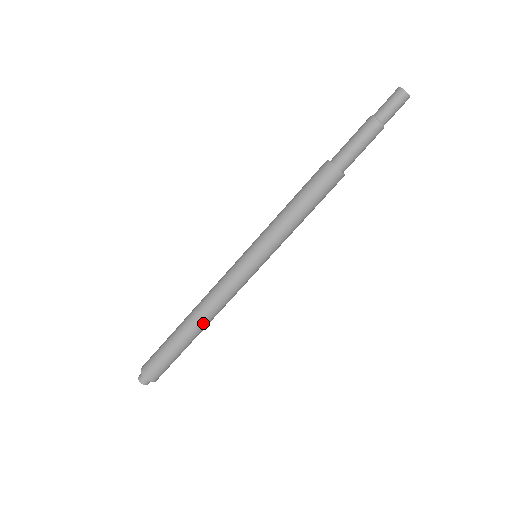
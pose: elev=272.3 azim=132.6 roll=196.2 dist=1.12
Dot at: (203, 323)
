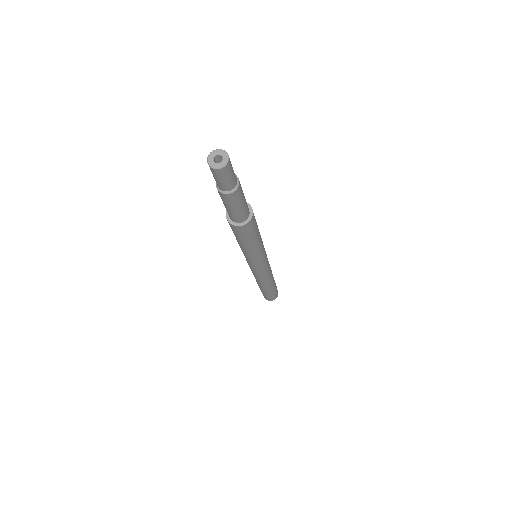
Dot at: (270, 283)
